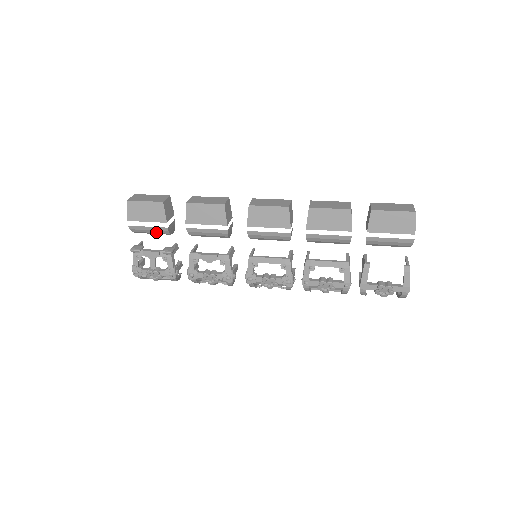
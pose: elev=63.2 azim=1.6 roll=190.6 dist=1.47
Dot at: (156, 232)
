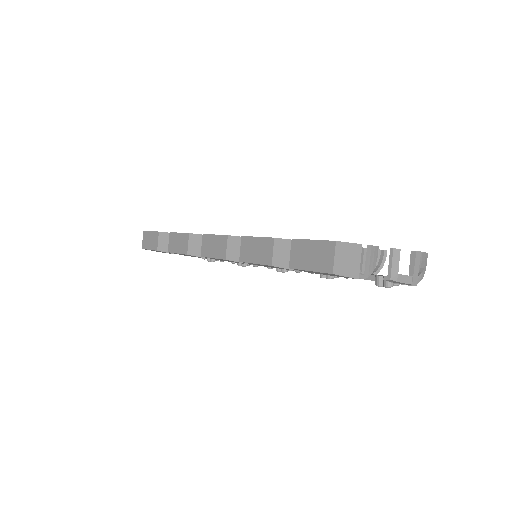
Dot at: occluded
